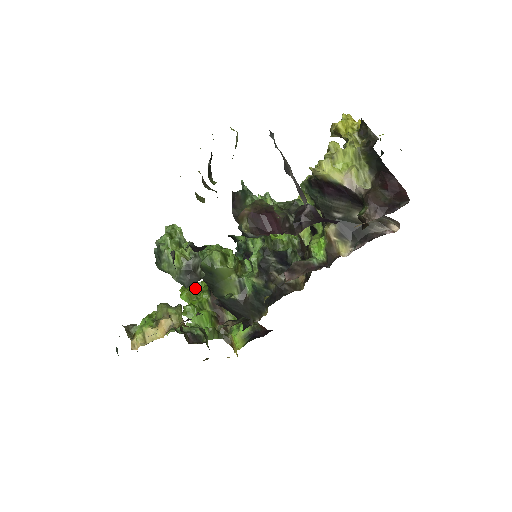
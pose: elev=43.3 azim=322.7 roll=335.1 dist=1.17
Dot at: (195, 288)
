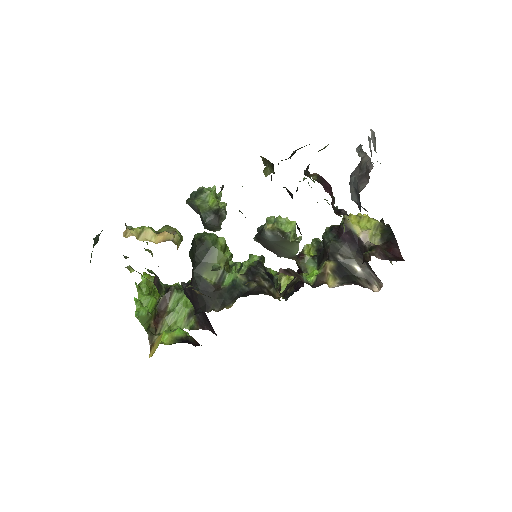
Dot at: occluded
